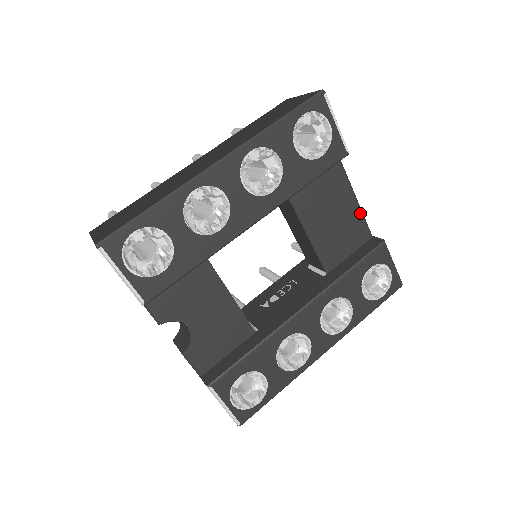
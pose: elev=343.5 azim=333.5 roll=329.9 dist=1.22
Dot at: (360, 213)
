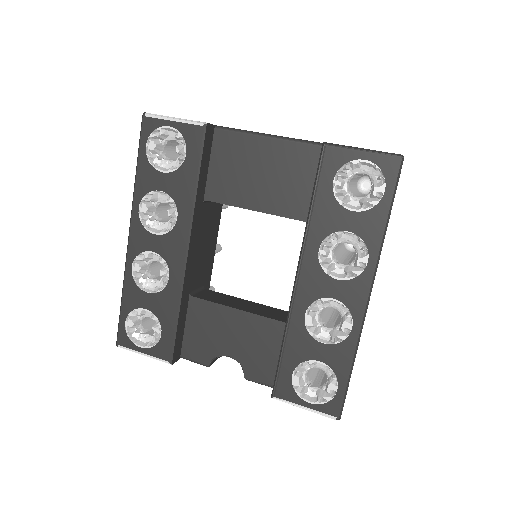
Dot at: (287, 142)
